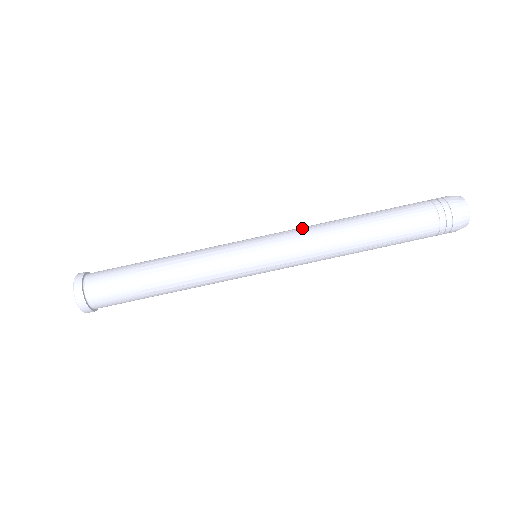
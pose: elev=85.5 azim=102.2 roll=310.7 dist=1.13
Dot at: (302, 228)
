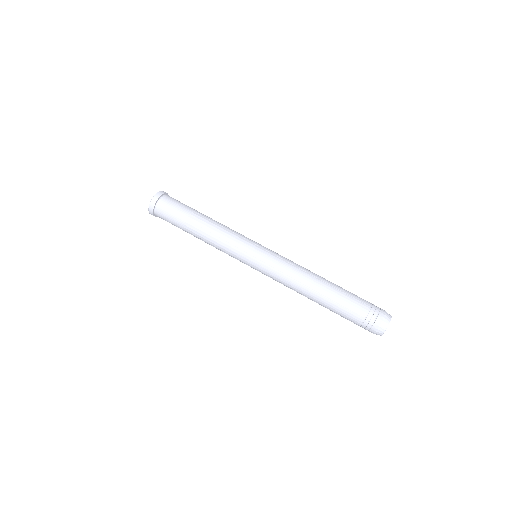
Dot at: (290, 263)
